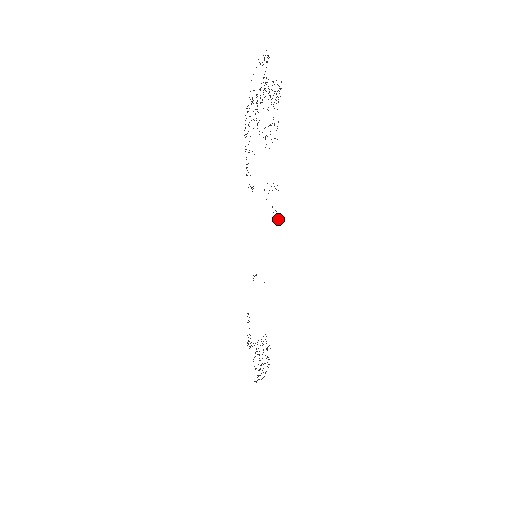
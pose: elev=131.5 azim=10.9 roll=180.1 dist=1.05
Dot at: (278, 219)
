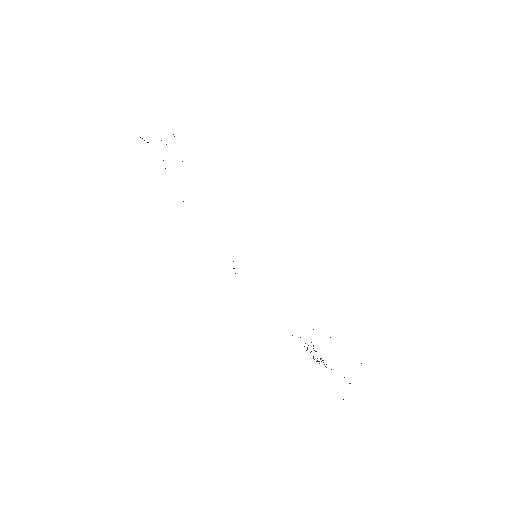
Dot at: occluded
